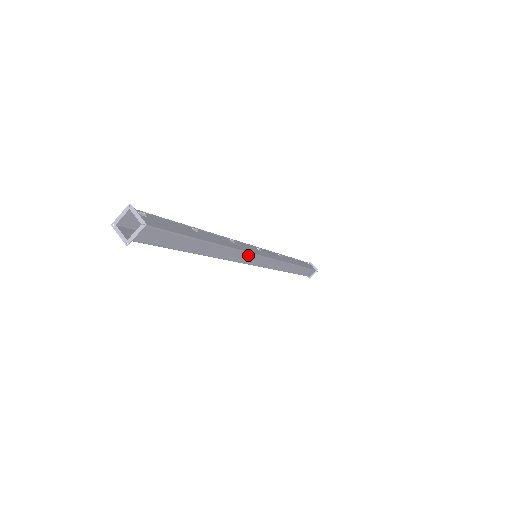
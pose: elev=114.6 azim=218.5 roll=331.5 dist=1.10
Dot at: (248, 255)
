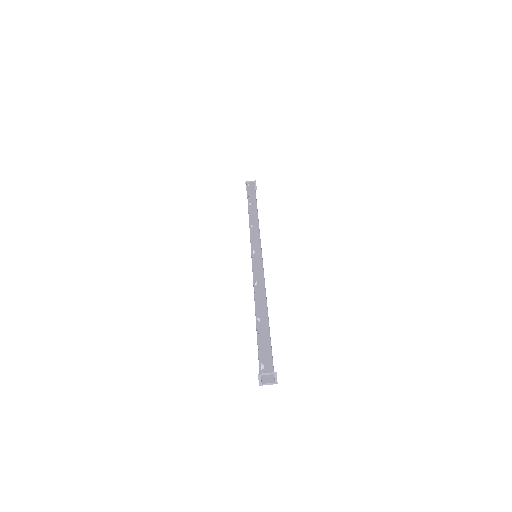
Dot at: (263, 271)
